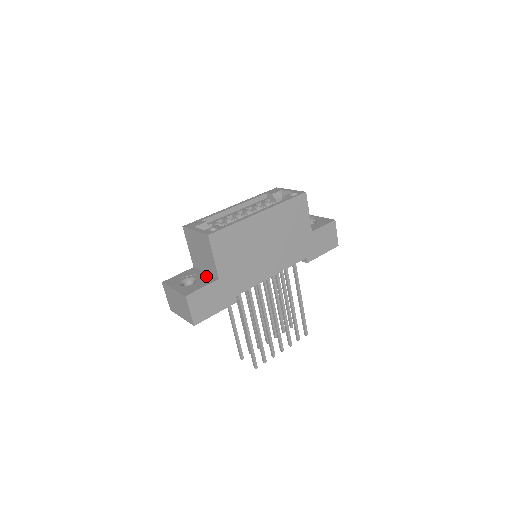
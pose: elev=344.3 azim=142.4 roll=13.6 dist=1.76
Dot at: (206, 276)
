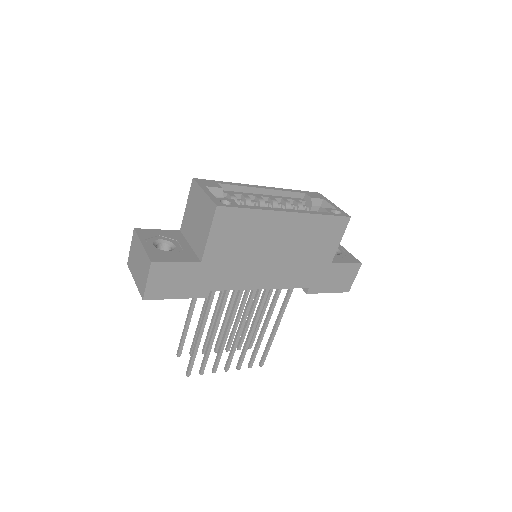
Dot at: (188, 250)
